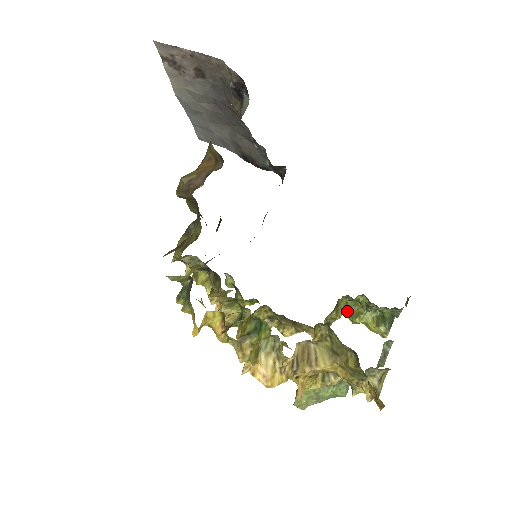
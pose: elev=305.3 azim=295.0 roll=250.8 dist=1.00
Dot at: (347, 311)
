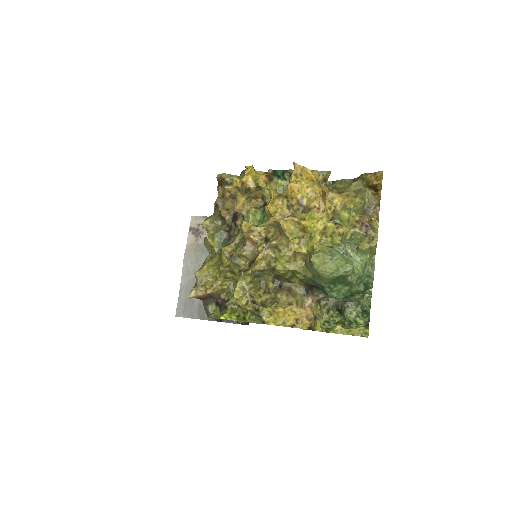
Dot at: (327, 329)
